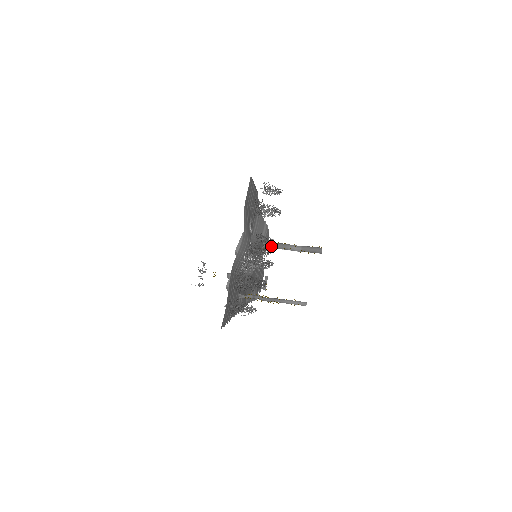
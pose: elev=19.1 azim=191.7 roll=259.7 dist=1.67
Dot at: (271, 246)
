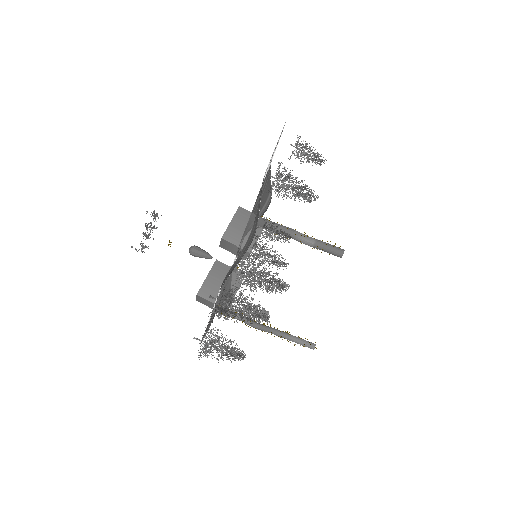
Dot at: occluded
